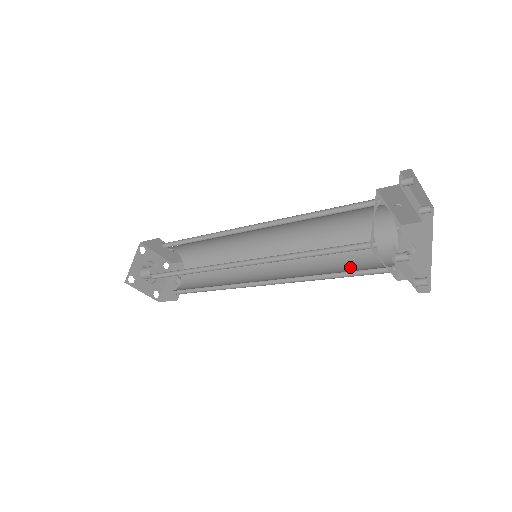
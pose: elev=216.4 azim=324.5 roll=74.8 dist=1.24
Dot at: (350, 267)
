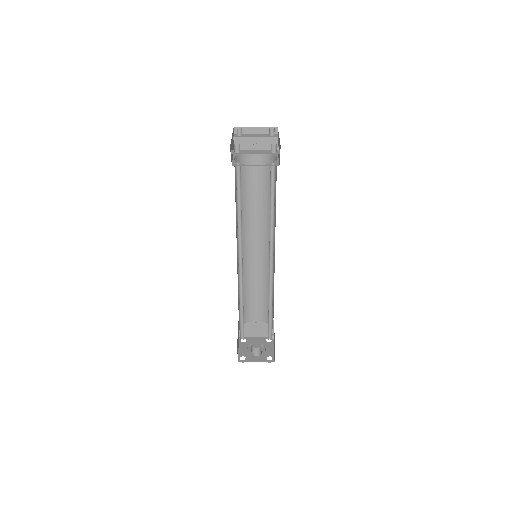
Dot at: (274, 195)
